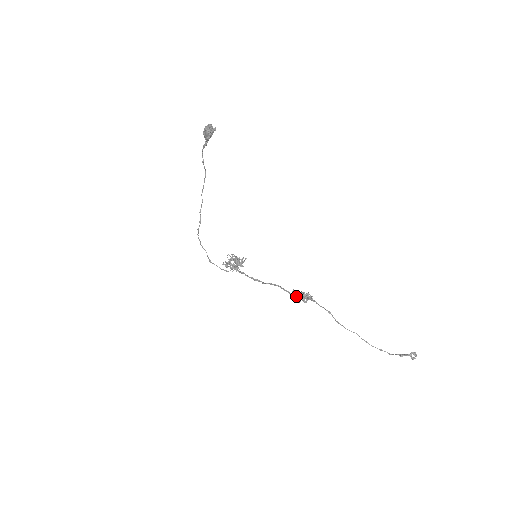
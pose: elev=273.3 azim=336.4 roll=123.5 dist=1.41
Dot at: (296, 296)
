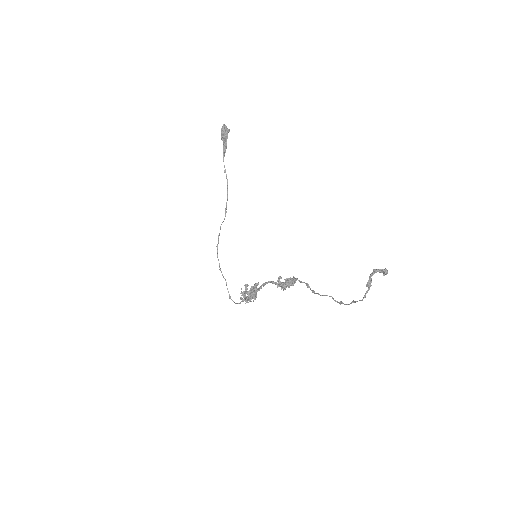
Dot at: (281, 283)
